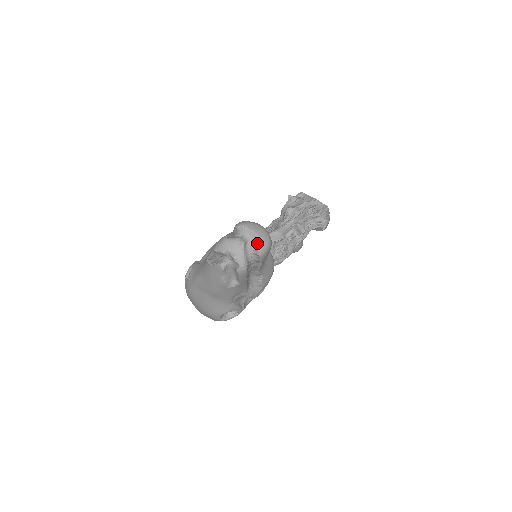
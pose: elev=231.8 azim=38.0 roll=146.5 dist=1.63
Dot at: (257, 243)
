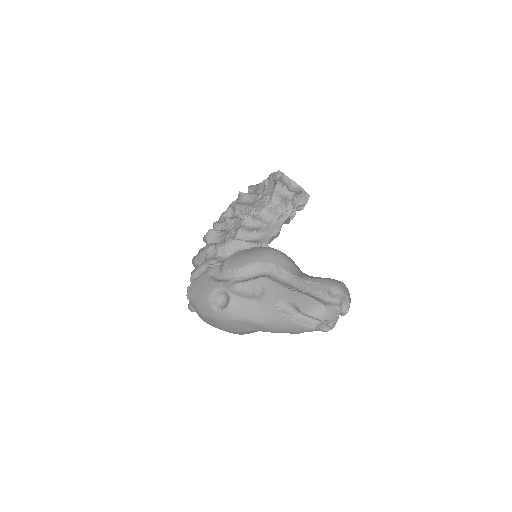
Dot at: (348, 307)
